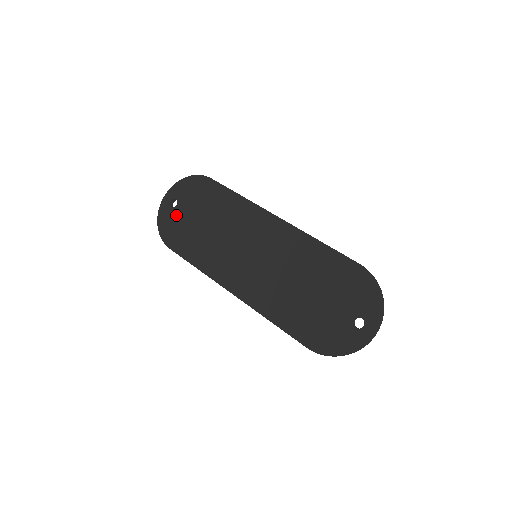
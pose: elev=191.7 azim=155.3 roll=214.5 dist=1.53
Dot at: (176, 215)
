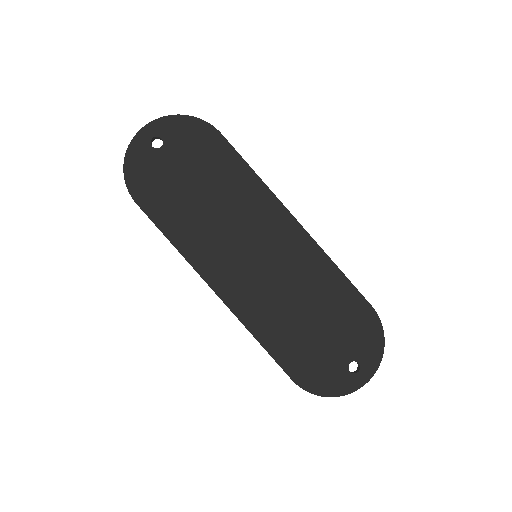
Dot at: (157, 161)
